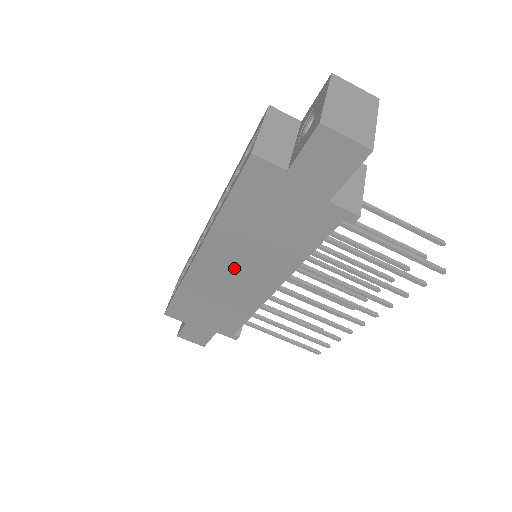
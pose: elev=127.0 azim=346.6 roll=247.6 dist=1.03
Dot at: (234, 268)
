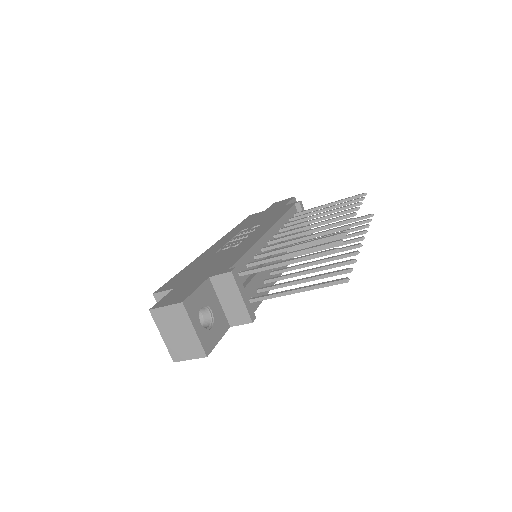
Dot at: occluded
